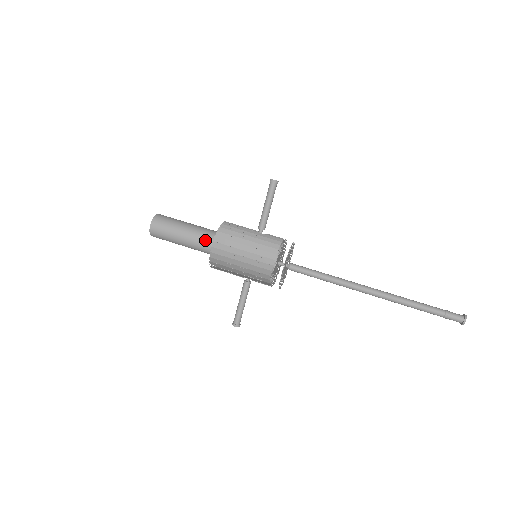
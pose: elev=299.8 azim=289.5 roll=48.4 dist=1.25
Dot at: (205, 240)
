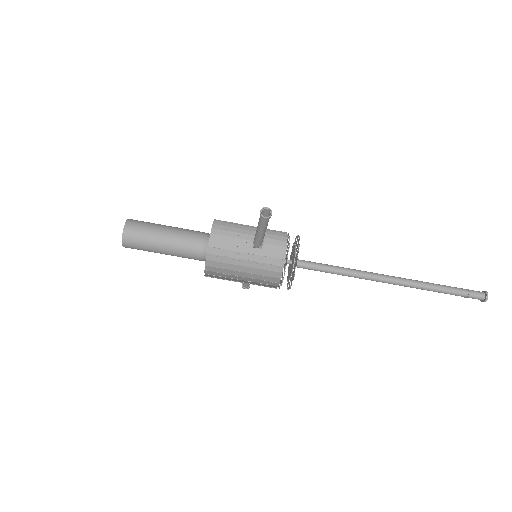
Dot at: (193, 257)
